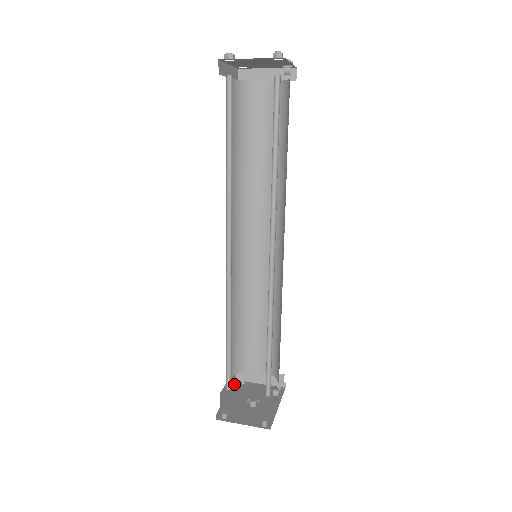
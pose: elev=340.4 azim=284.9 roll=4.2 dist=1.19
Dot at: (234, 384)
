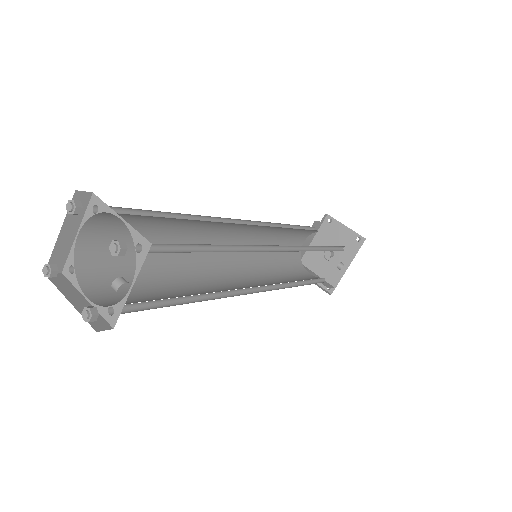
Dot at: (319, 226)
